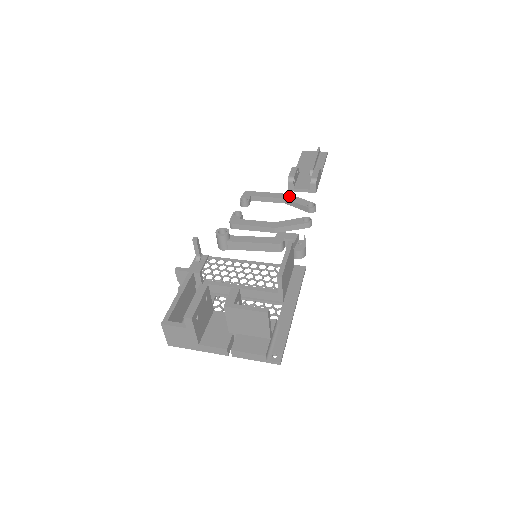
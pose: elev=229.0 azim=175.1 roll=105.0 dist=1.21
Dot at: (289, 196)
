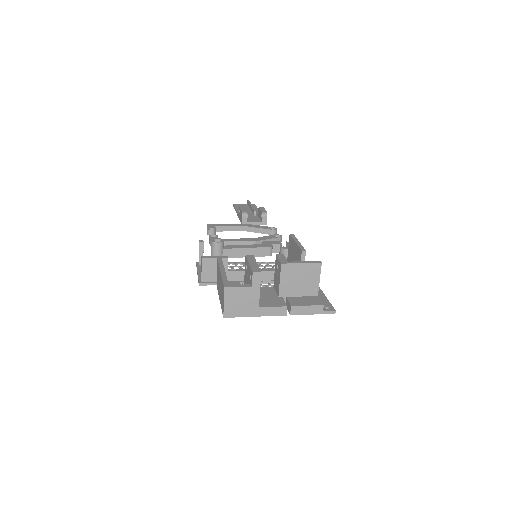
Dot at: (249, 225)
